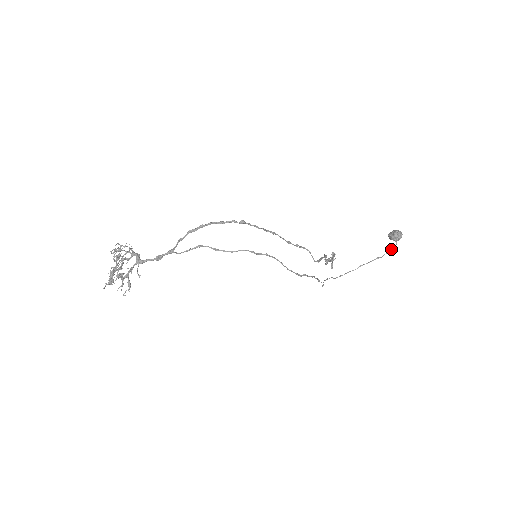
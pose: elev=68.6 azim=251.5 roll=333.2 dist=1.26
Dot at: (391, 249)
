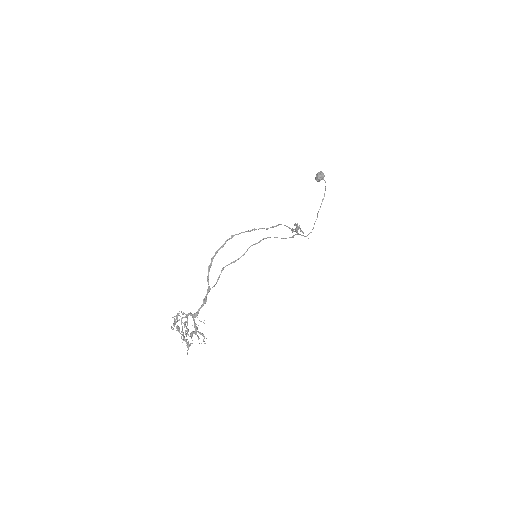
Dot at: (325, 187)
